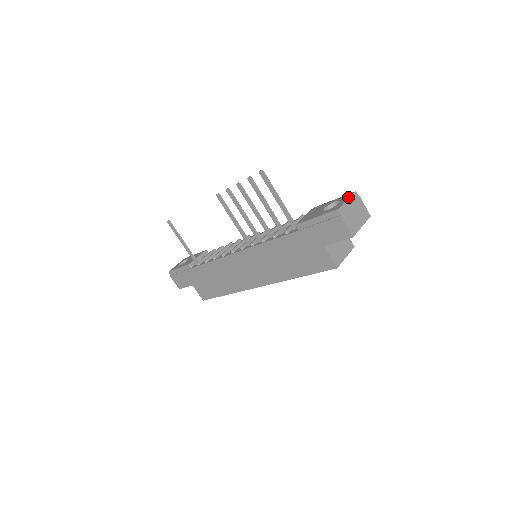
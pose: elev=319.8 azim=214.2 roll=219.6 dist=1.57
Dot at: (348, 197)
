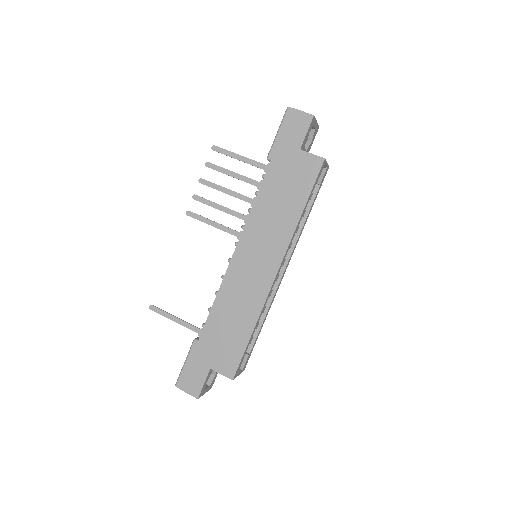
Dot at: occluded
